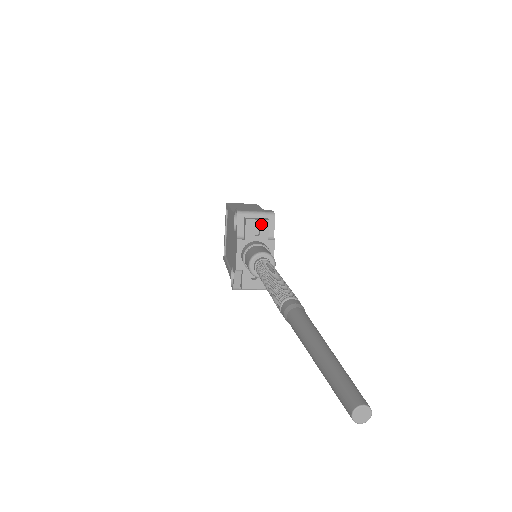
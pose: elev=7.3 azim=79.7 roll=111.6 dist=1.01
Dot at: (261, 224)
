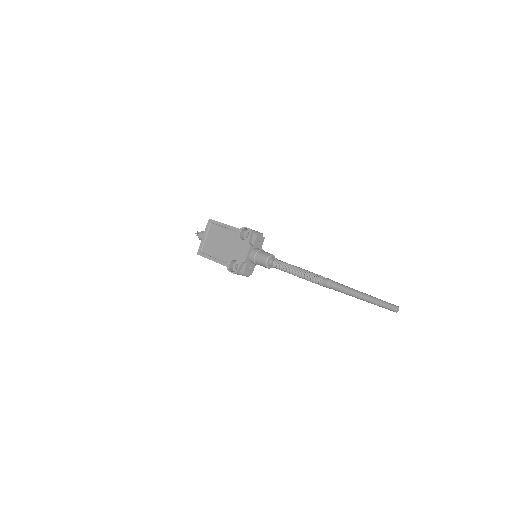
Dot at: (261, 239)
